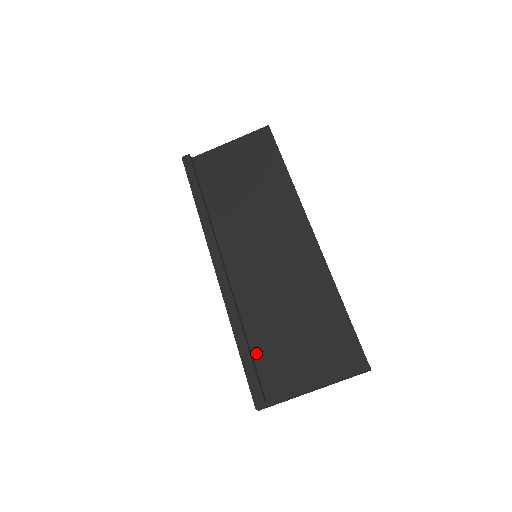
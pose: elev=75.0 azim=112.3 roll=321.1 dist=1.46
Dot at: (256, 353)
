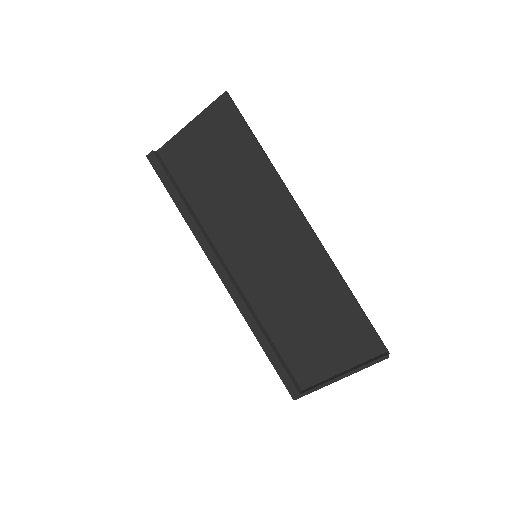
Dot at: (281, 350)
